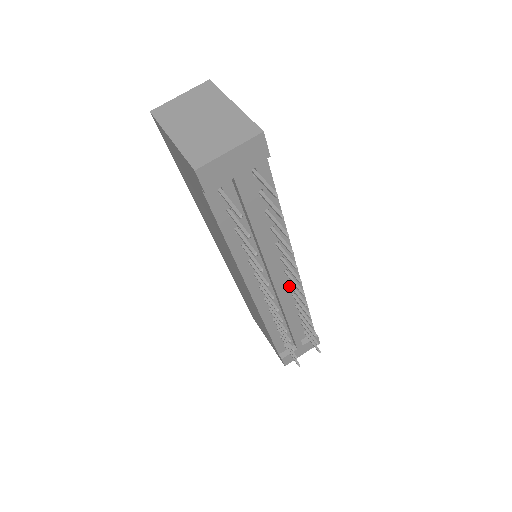
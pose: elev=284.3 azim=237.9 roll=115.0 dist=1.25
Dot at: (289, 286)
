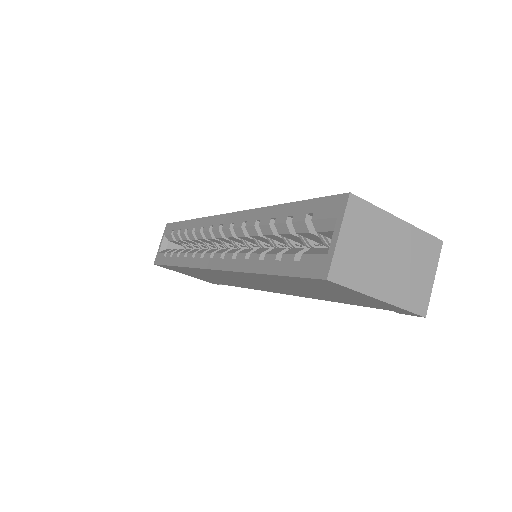
Dot at: occluded
